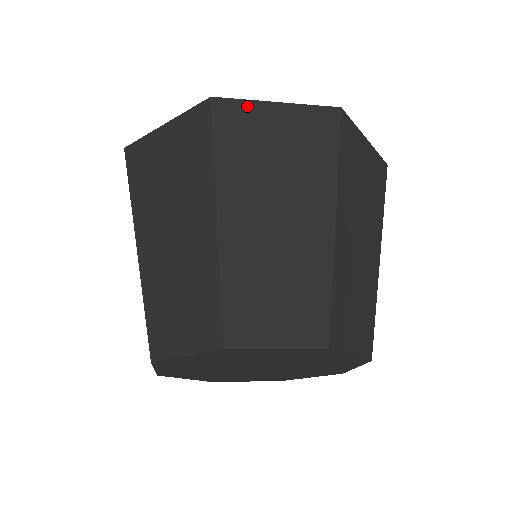
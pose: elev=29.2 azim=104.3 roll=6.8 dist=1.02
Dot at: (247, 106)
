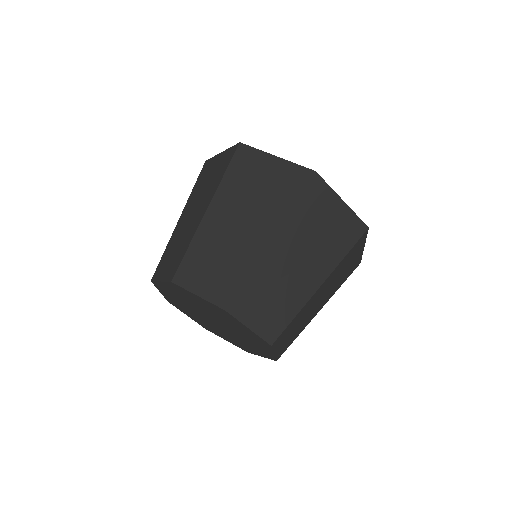
Dot at: (328, 191)
